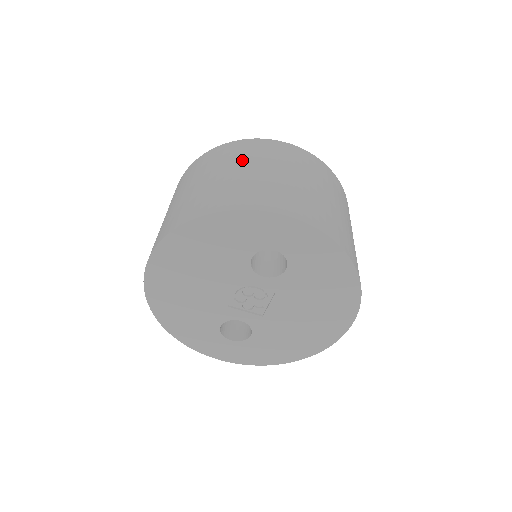
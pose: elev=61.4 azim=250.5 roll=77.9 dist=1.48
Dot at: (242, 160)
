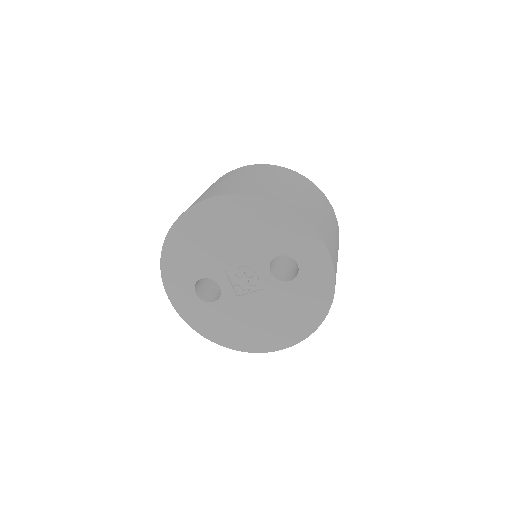
Dot at: (313, 195)
